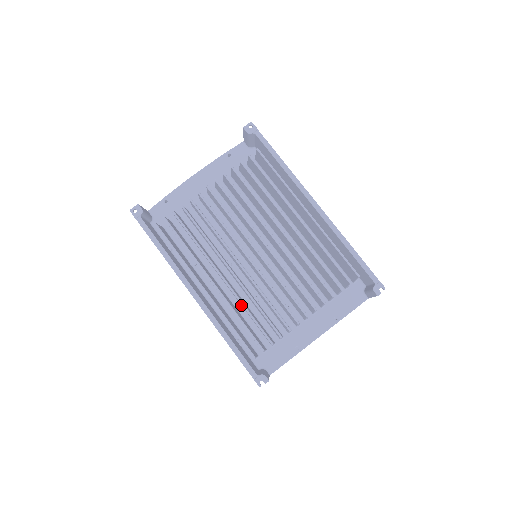
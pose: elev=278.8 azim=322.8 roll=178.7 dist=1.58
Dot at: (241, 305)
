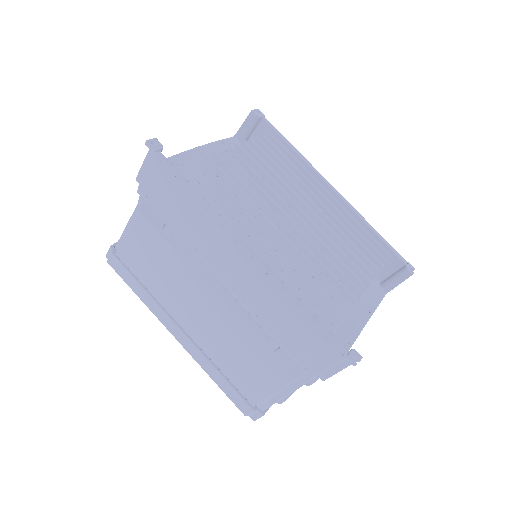
Dot at: occluded
